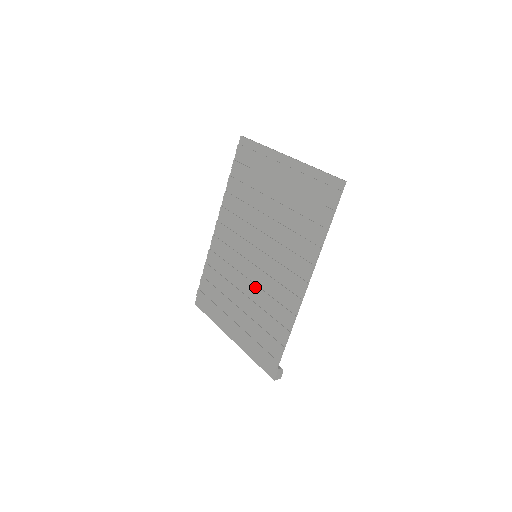
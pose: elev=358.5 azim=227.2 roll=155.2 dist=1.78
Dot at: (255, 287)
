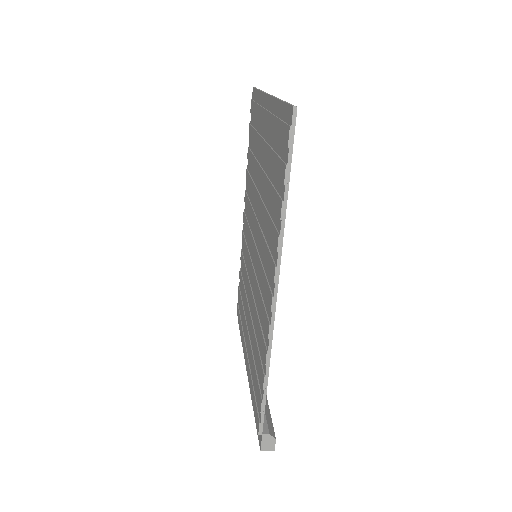
Dot at: (253, 302)
